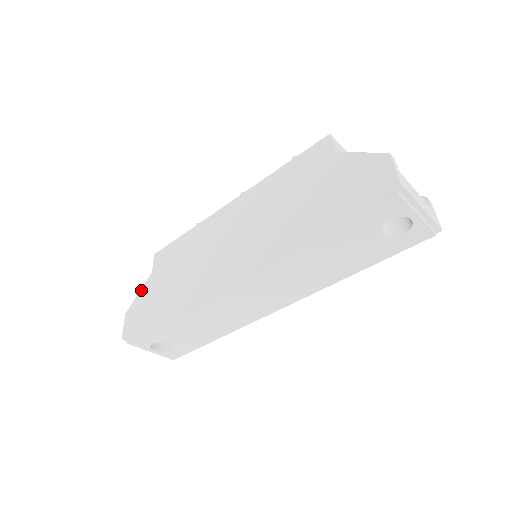
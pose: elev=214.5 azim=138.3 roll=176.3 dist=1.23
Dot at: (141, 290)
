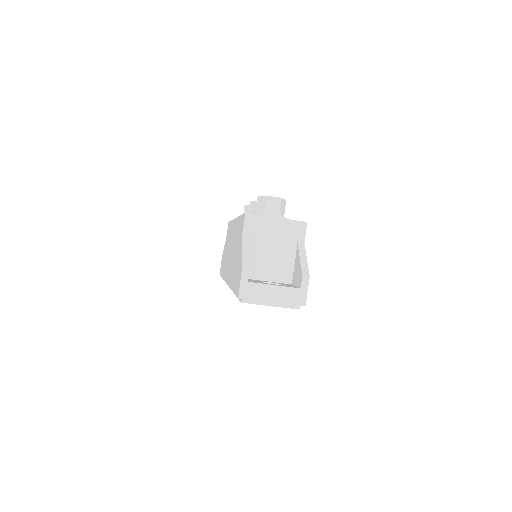
Dot at: (224, 246)
